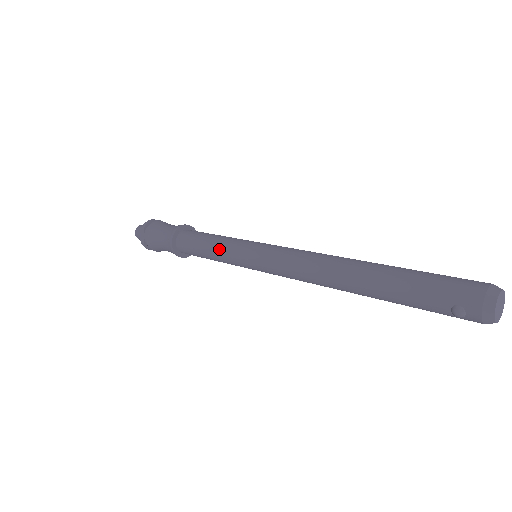
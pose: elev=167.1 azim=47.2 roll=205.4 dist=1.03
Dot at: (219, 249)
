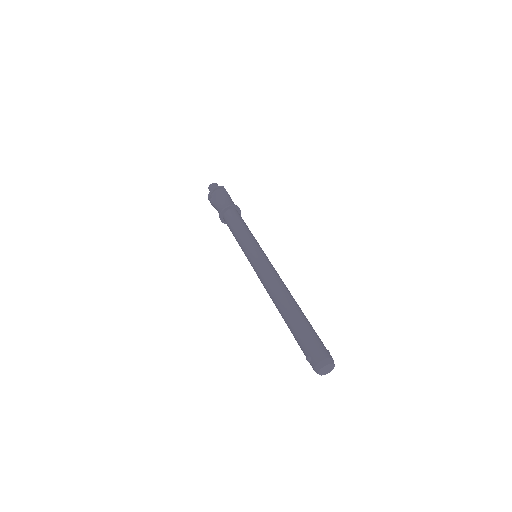
Dot at: (241, 237)
